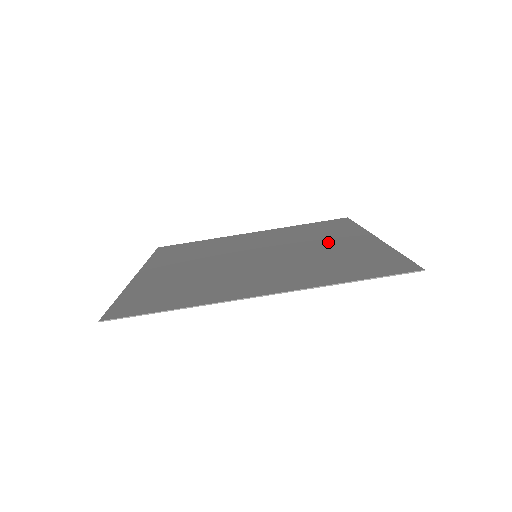
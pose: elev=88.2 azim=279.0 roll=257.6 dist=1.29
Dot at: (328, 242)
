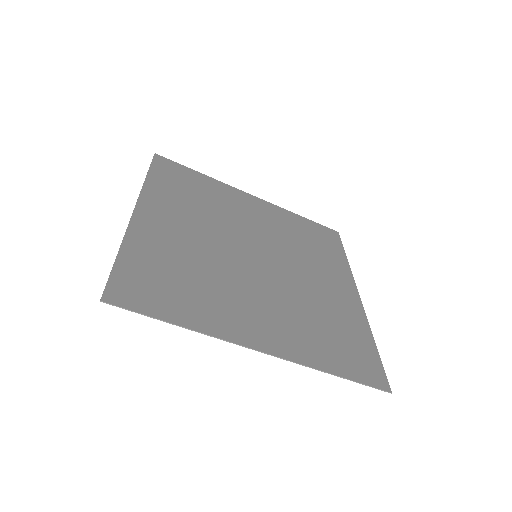
Dot at: (321, 276)
